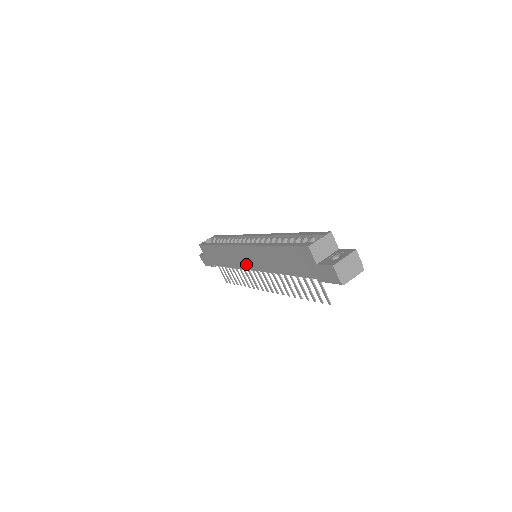
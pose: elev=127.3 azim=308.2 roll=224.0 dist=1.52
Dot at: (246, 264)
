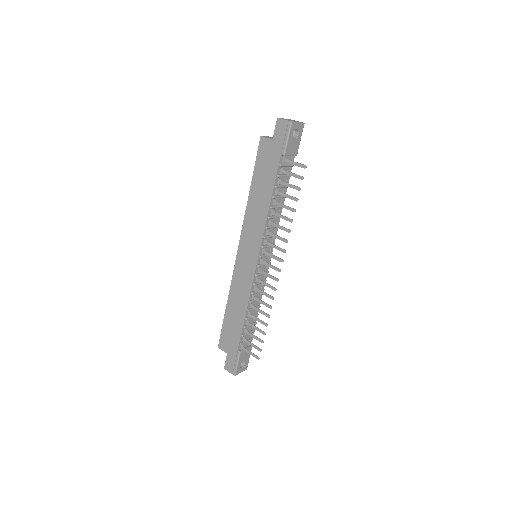
Dot at: (251, 265)
